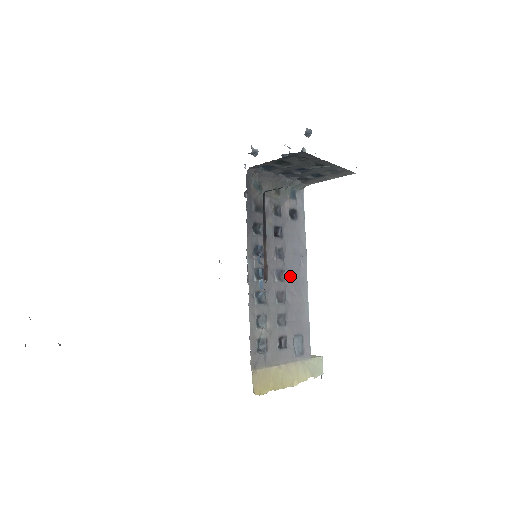
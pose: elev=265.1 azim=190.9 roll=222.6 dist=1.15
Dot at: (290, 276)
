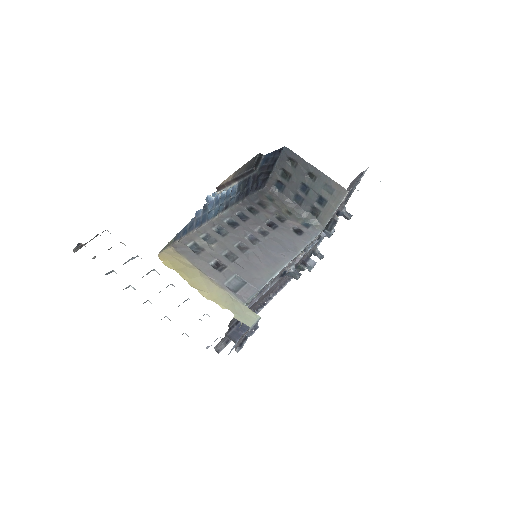
Dot at: (265, 250)
